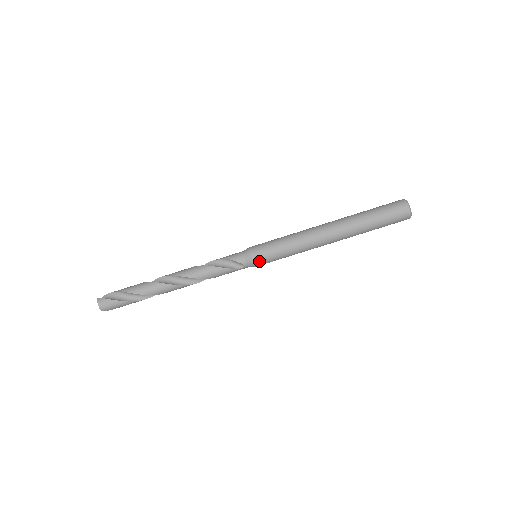
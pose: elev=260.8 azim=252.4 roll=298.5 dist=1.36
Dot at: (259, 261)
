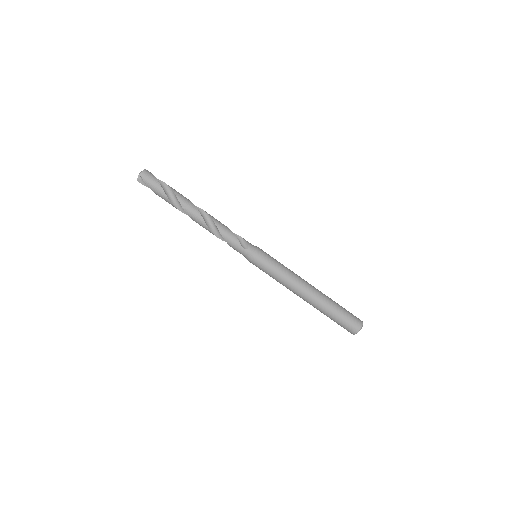
Dot at: (259, 256)
